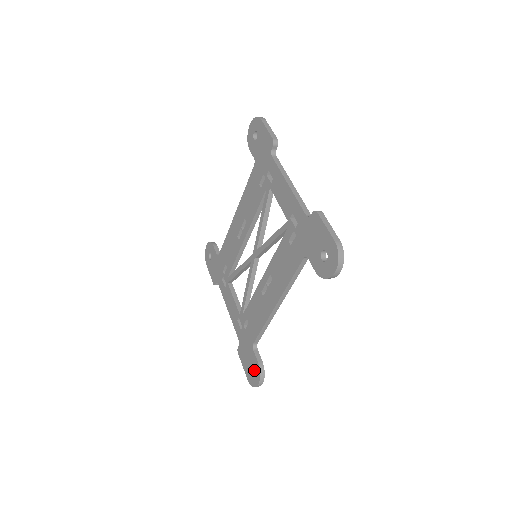
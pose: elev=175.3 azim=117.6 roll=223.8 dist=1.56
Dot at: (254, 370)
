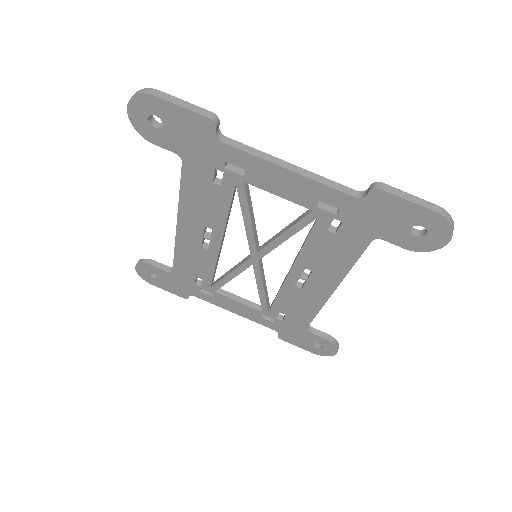
Dot at: occluded
